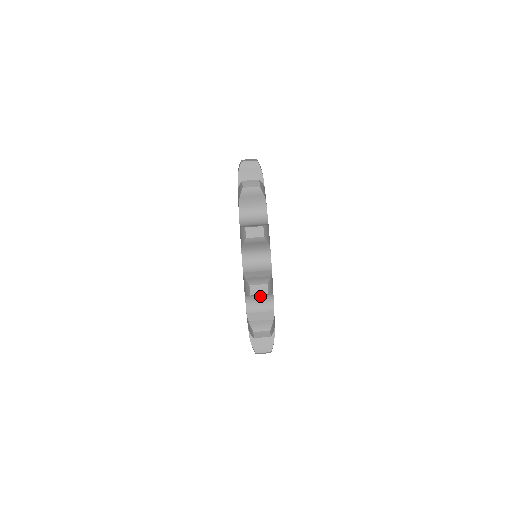
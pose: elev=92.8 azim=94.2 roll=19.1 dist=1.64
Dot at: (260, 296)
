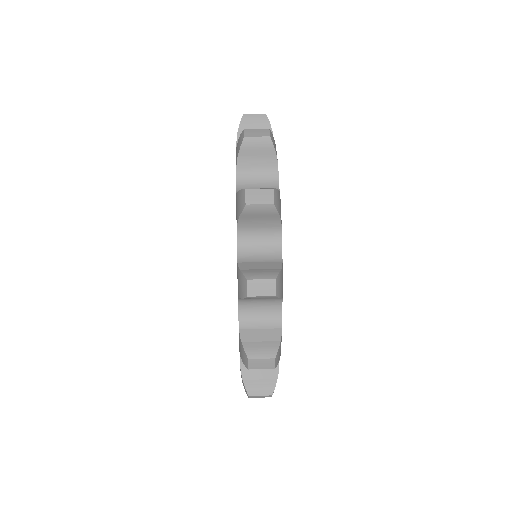
Dot at: (261, 303)
